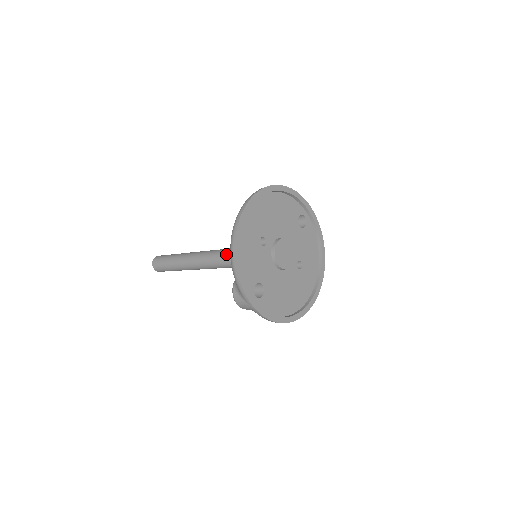
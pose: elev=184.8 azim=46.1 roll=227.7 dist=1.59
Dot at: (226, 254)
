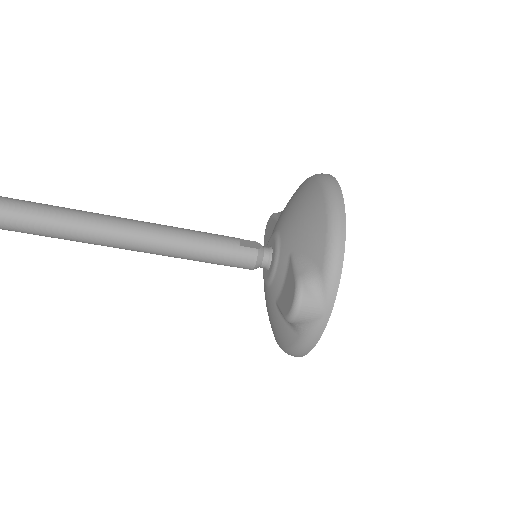
Dot at: (212, 238)
